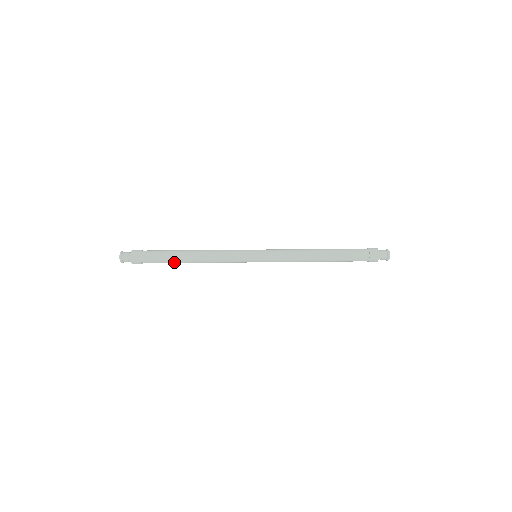
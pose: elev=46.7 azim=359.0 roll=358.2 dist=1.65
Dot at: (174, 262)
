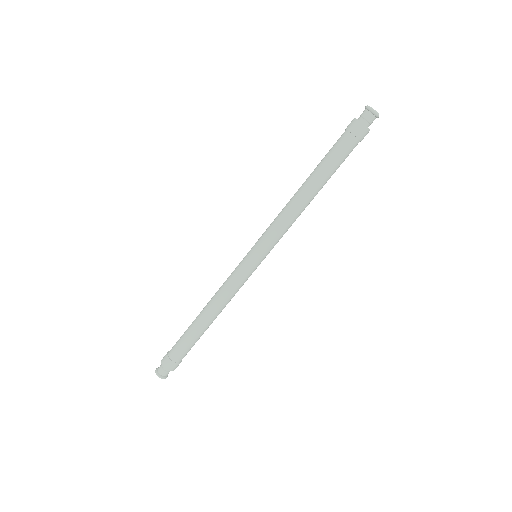
Dot at: (199, 336)
